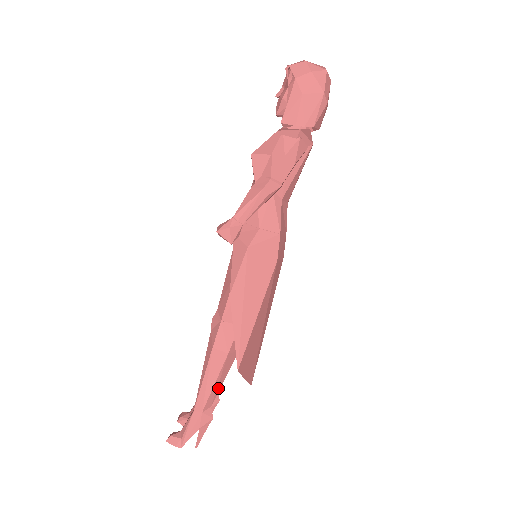
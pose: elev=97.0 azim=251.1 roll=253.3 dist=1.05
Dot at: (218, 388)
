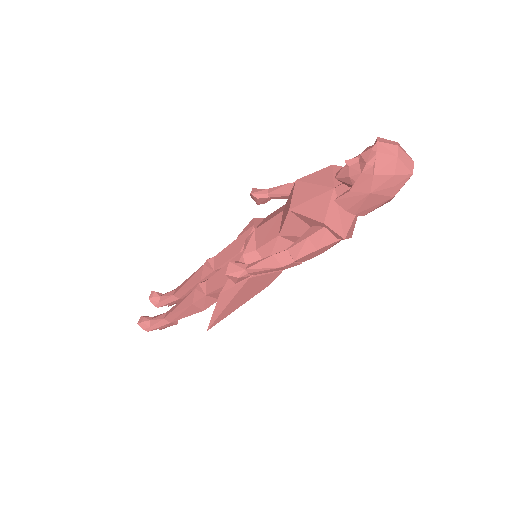
Dot at: occluded
